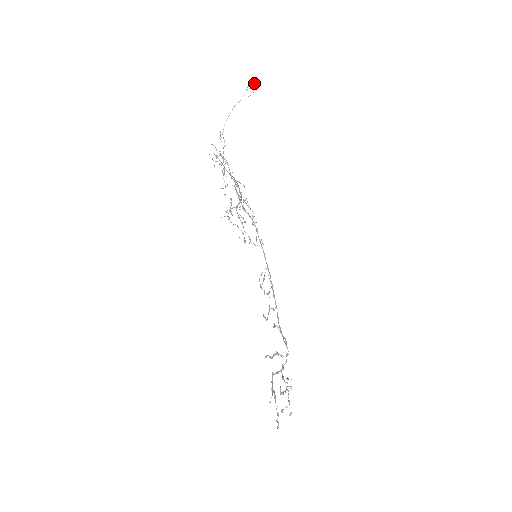
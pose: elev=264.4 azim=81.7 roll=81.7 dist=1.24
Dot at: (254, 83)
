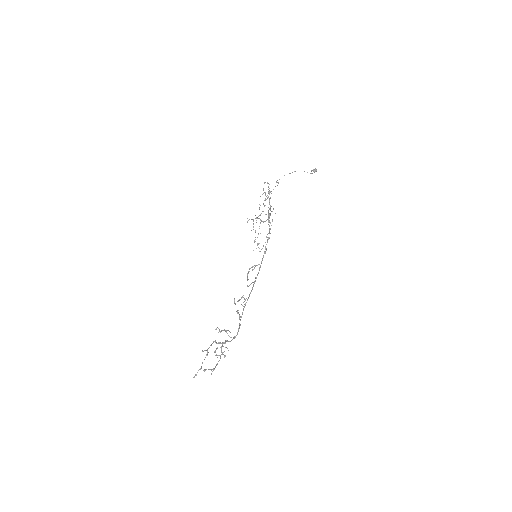
Dot at: (316, 170)
